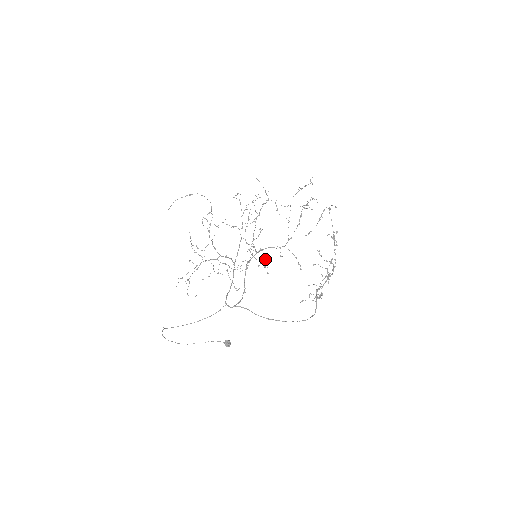
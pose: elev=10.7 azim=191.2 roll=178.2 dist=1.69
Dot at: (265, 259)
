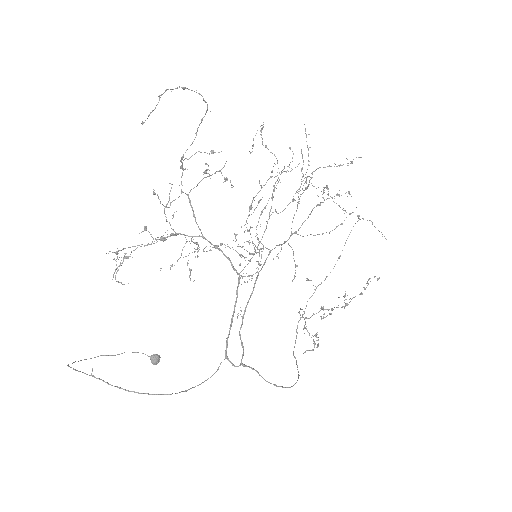
Dot at: occluded
